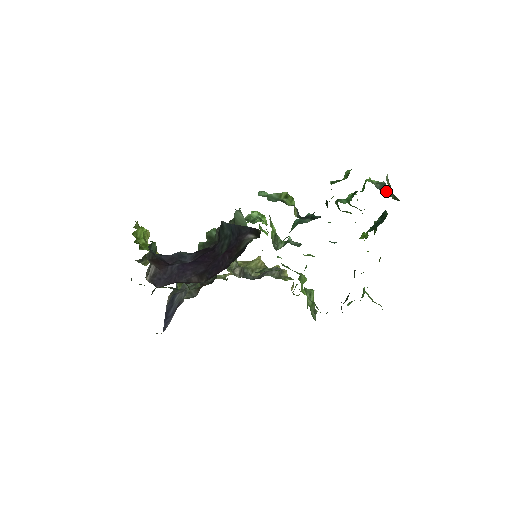
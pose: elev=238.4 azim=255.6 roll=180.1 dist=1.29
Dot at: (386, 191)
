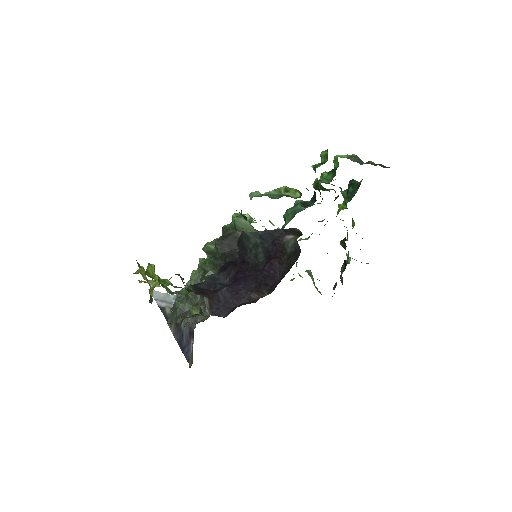
Dot at: (362, 162)
